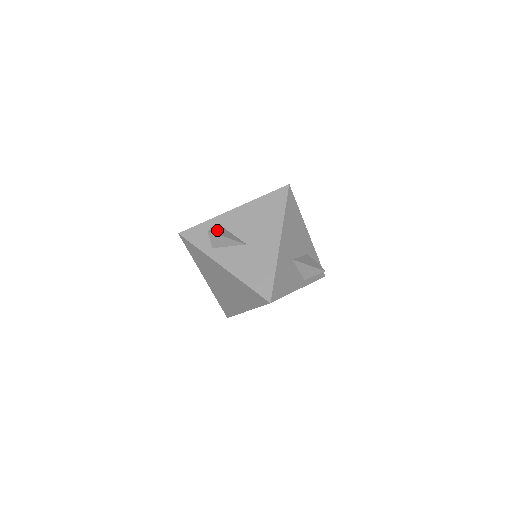
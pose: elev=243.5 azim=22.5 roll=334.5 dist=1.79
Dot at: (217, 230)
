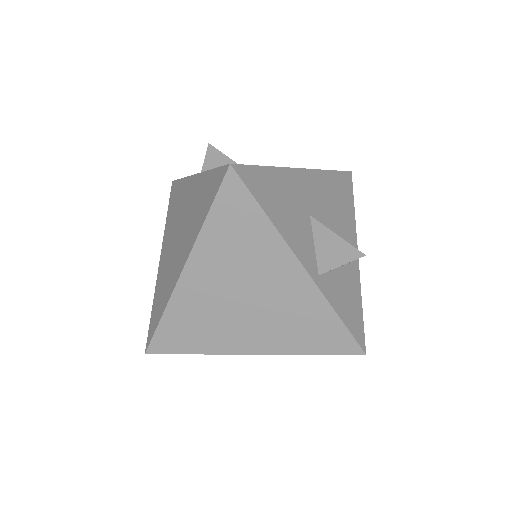
Dot at: occluded
